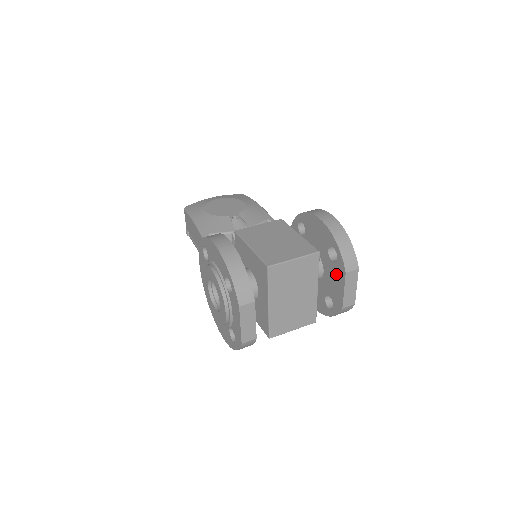
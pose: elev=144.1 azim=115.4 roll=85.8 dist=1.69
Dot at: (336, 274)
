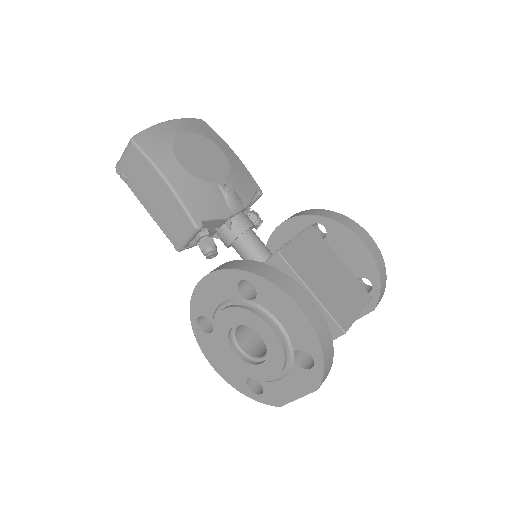
Dot at: occluded
